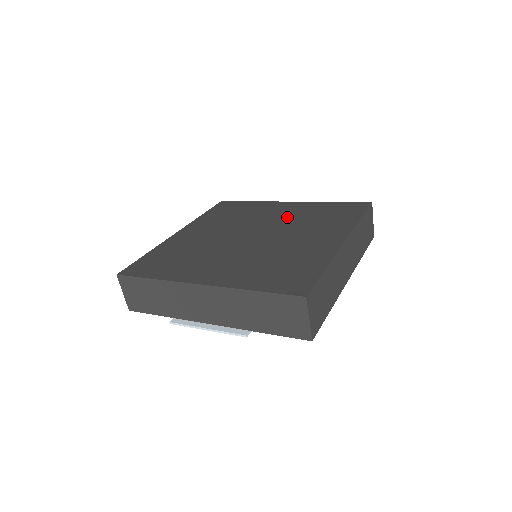
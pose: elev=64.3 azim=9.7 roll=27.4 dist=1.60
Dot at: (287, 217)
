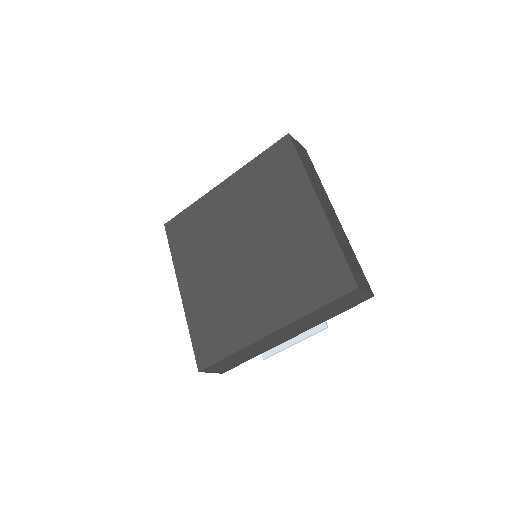
Dot at: (244, 206)
